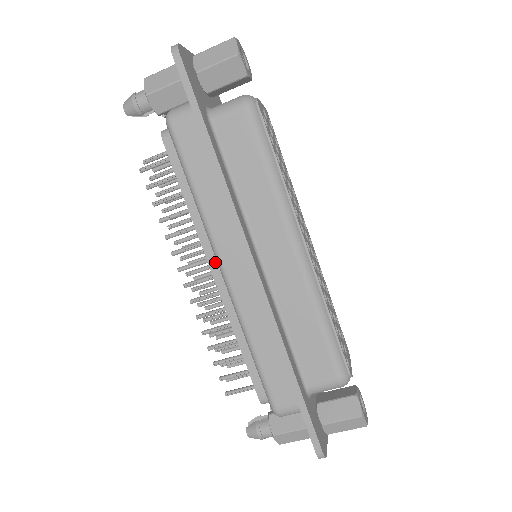
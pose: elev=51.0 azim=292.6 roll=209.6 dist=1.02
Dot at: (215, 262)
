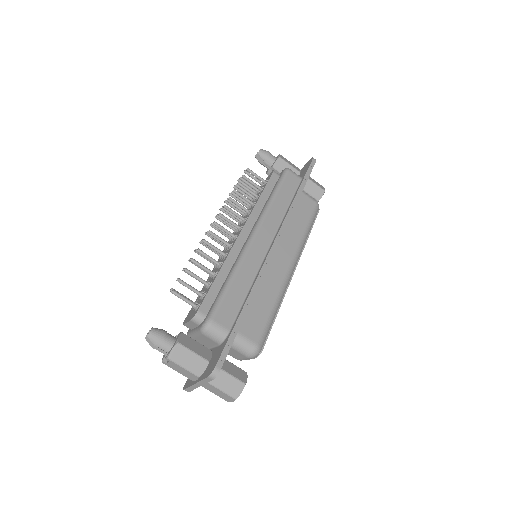
Dot at: (248, 229)
